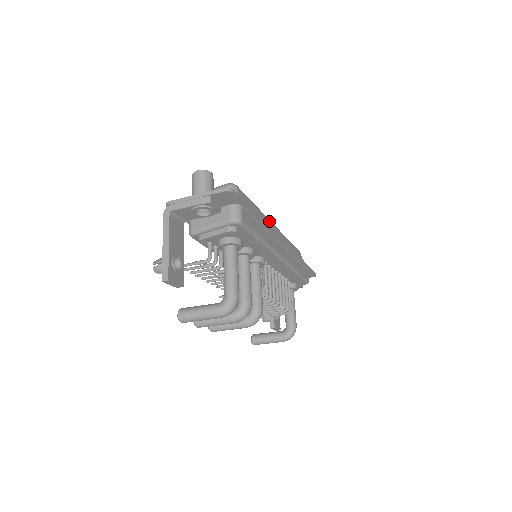
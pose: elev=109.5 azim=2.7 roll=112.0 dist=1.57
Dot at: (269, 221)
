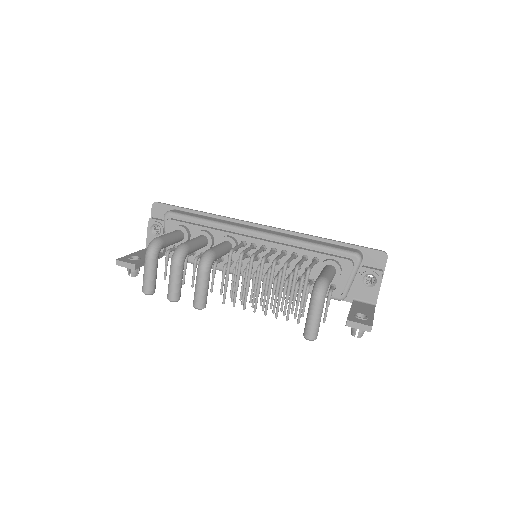
Dot at: occluded
